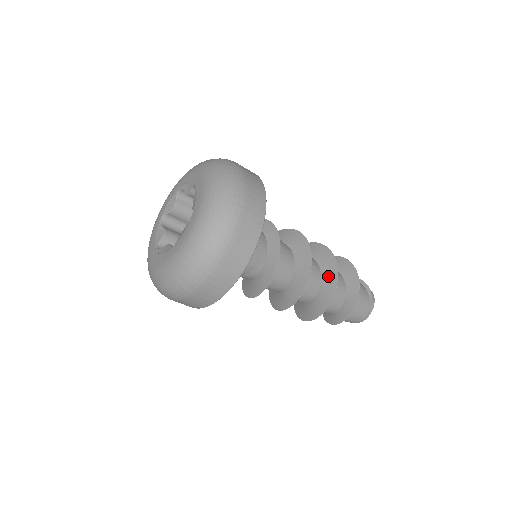
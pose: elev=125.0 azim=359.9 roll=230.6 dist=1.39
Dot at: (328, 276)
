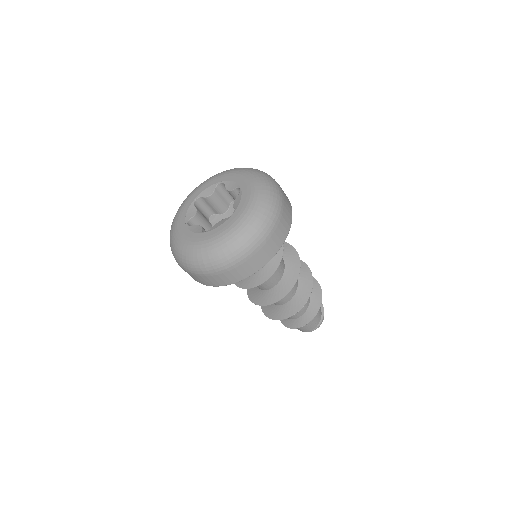
Dot at: (303, 291)
